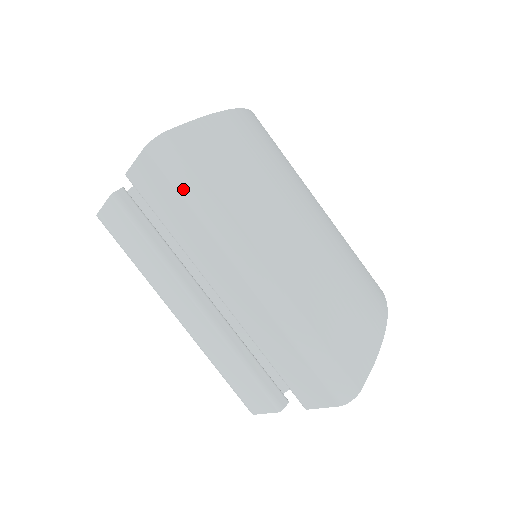
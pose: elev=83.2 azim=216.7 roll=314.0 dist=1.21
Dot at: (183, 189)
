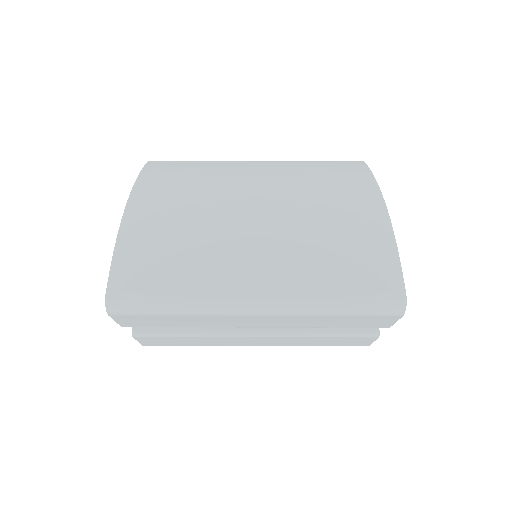
Dot at: (156, 311)
